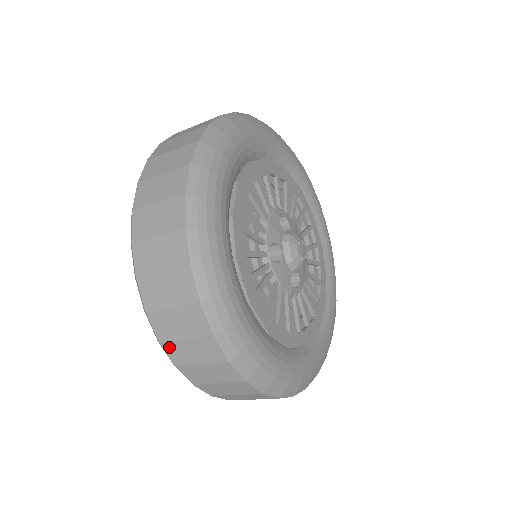
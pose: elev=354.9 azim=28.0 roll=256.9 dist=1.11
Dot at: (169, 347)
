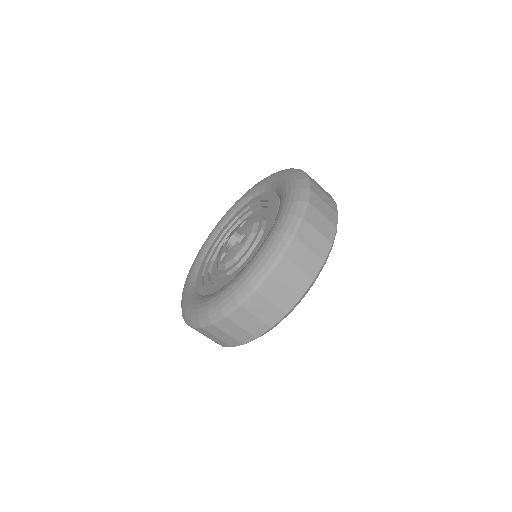
Dot at: (271, 281)
